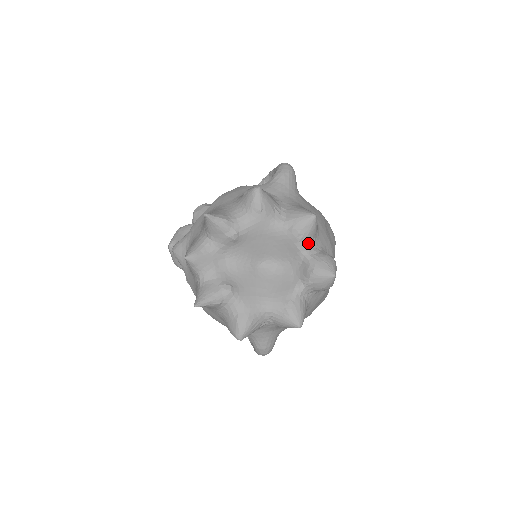
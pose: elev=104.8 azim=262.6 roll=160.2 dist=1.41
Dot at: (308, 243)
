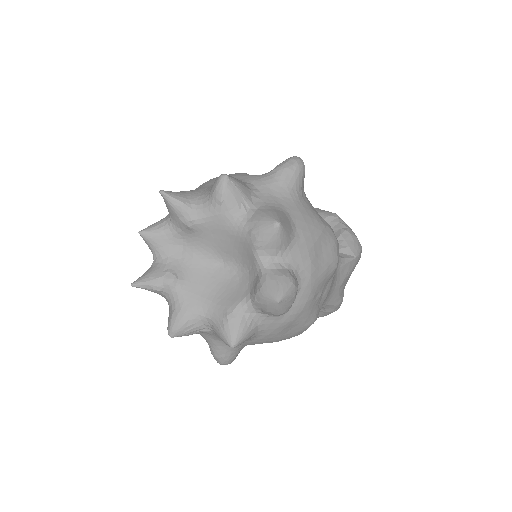
Dot at: (268, 254)
